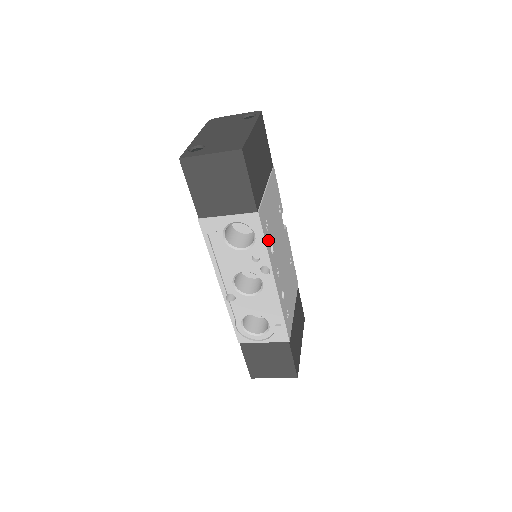
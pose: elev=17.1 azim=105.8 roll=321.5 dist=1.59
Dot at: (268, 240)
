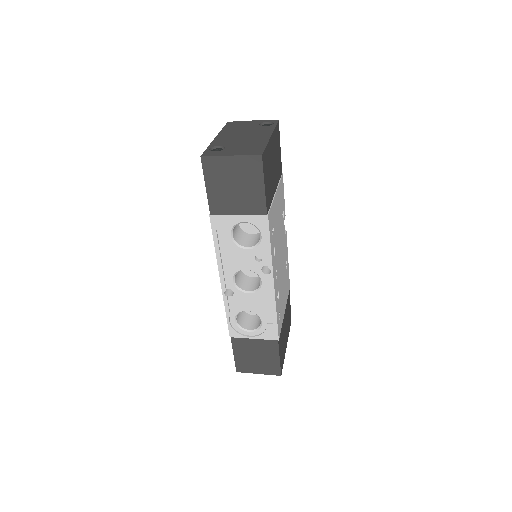
Dot at: (272, 242)
